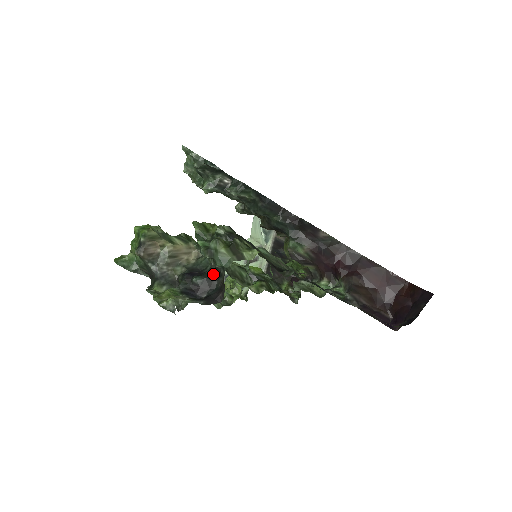
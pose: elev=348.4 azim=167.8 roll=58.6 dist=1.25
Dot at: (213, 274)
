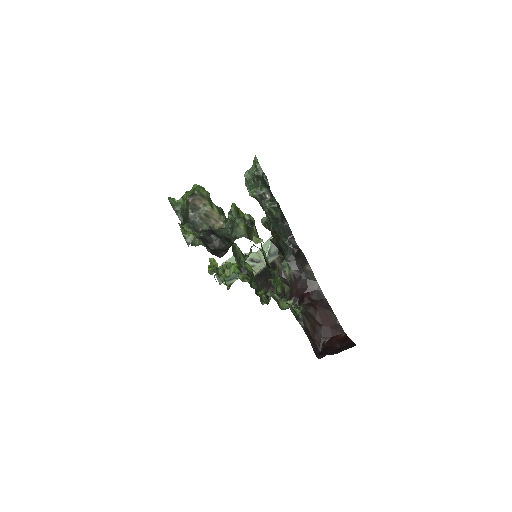
Dot at: (226, 240)
